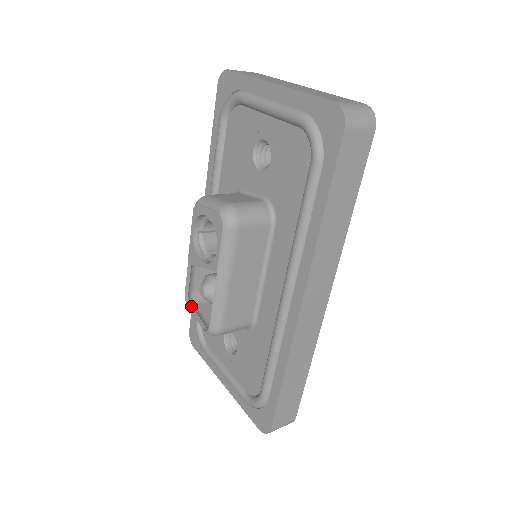
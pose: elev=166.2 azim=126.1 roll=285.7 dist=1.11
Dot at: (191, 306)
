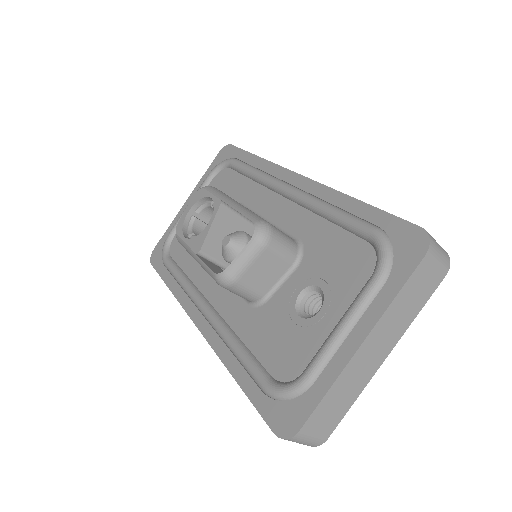
Dot at: (229, 270)
